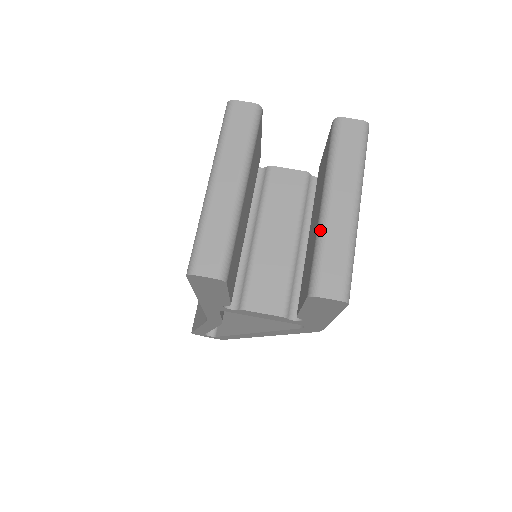
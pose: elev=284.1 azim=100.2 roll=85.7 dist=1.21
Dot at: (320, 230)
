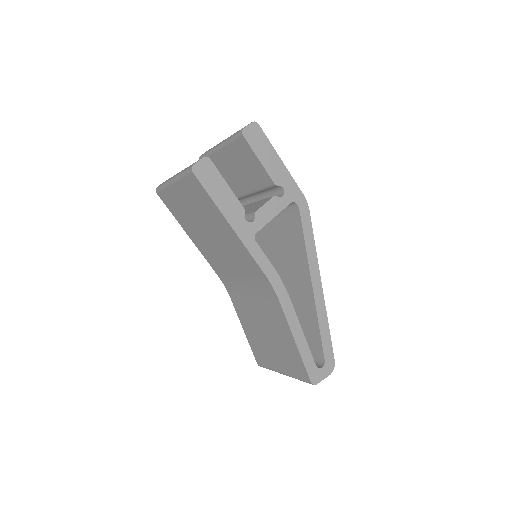
Dot at: (225, 142)
